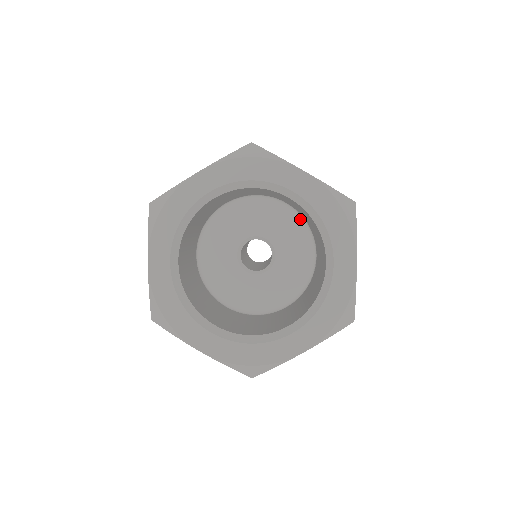
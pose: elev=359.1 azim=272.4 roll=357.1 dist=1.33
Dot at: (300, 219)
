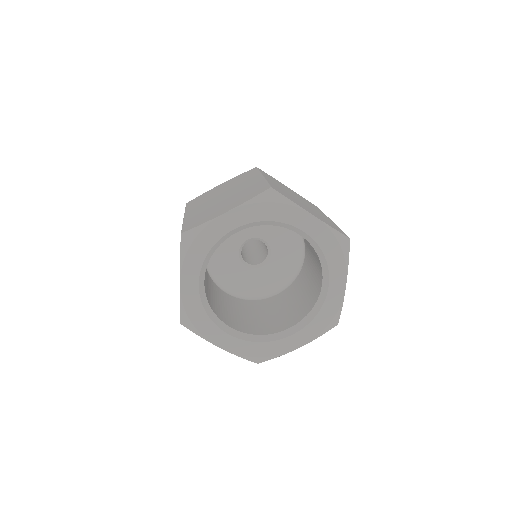
Dot at: occluded
